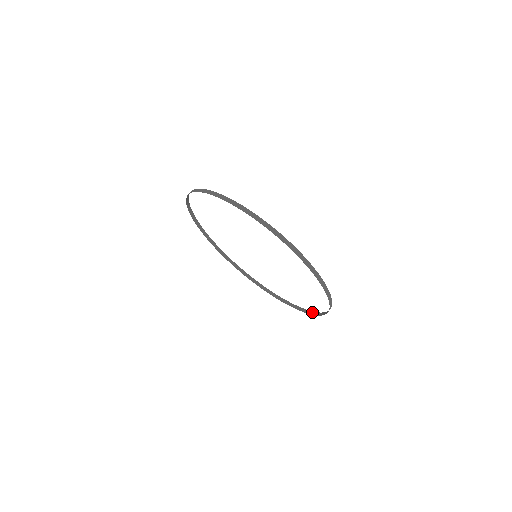
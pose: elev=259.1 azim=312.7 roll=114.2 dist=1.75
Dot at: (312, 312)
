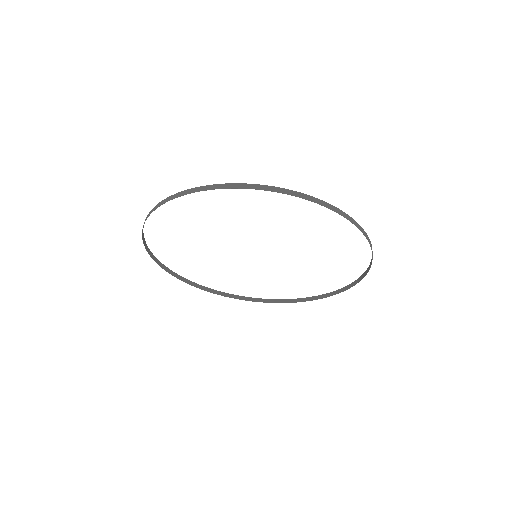
Dot at: (354, 282)
